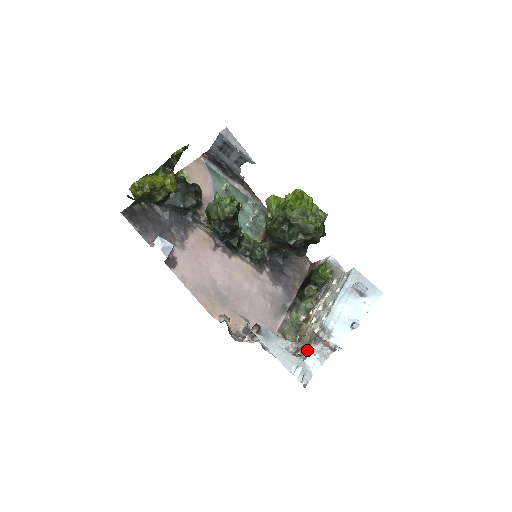
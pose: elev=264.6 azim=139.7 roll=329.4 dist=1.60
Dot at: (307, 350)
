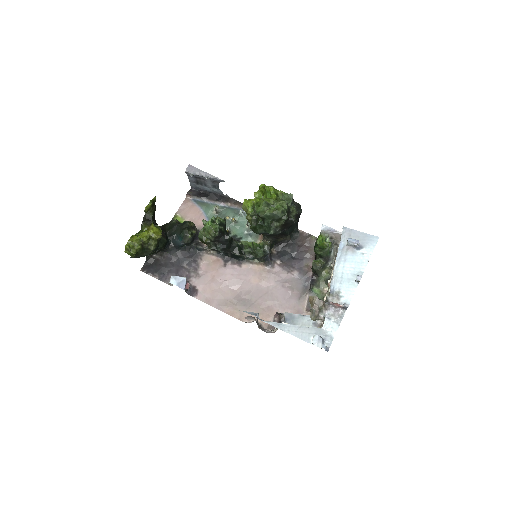
Dot at: (322, 318)
